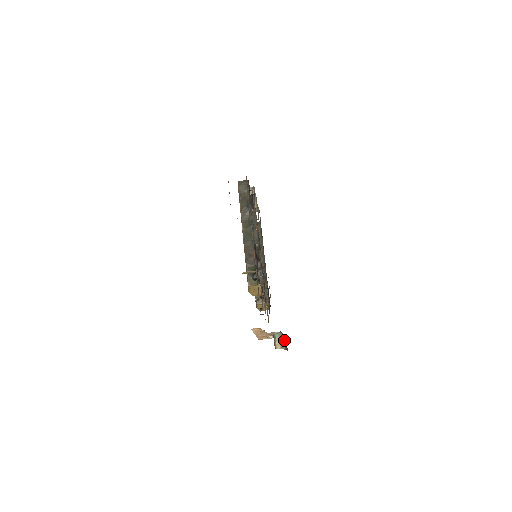
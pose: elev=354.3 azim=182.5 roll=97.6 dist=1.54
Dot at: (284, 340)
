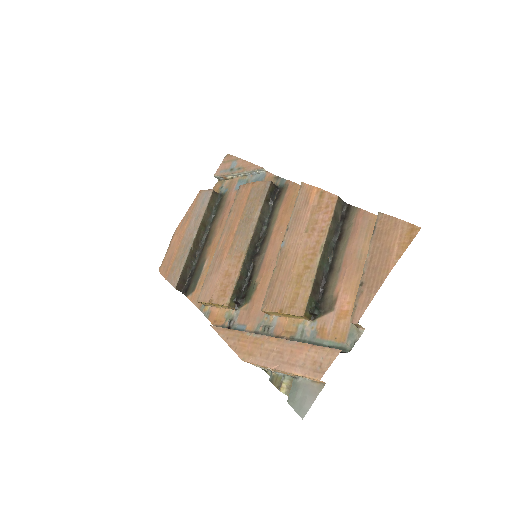
Dot at: occluded
